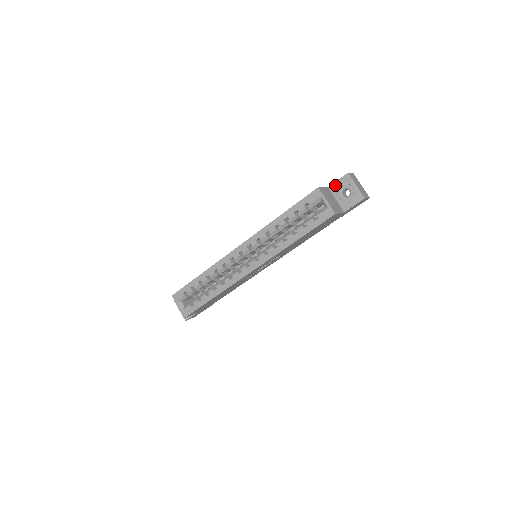
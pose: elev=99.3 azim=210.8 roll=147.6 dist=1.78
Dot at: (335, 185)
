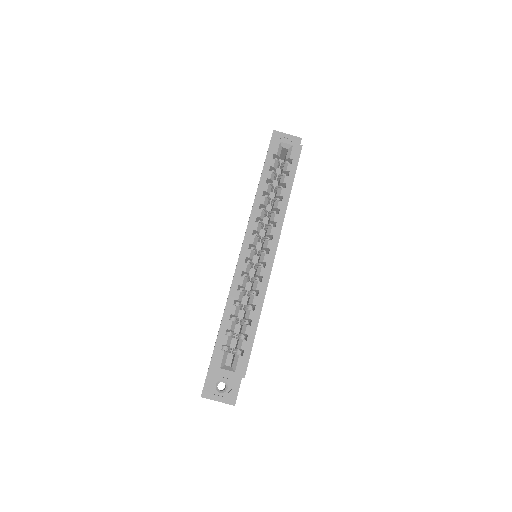
Dot at: occluded
